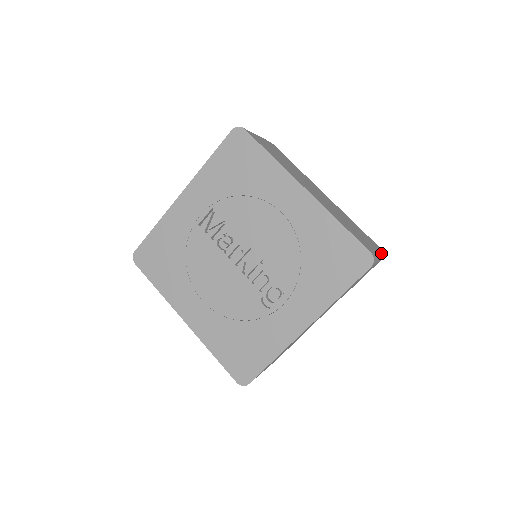
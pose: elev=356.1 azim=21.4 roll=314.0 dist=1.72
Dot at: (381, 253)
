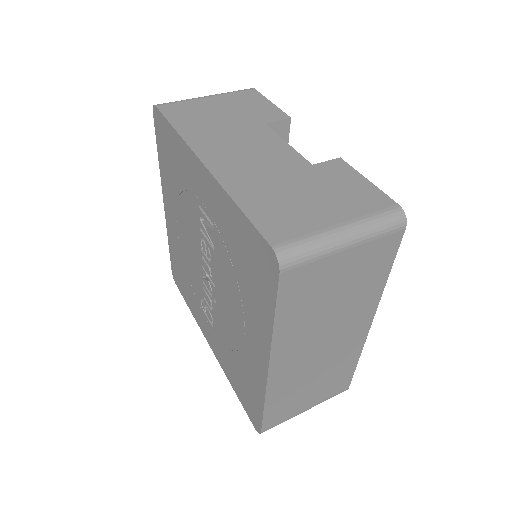
Dot at: occluded
